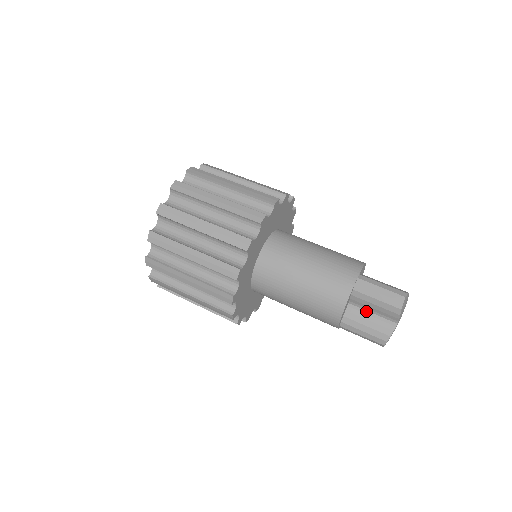
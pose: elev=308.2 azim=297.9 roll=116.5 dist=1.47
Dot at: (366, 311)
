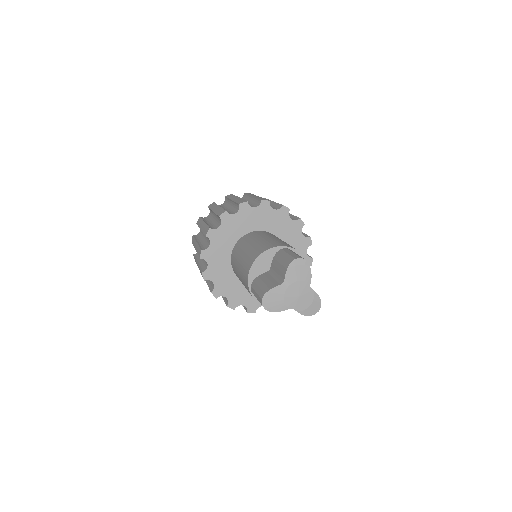
Dot at: (274, 275)
